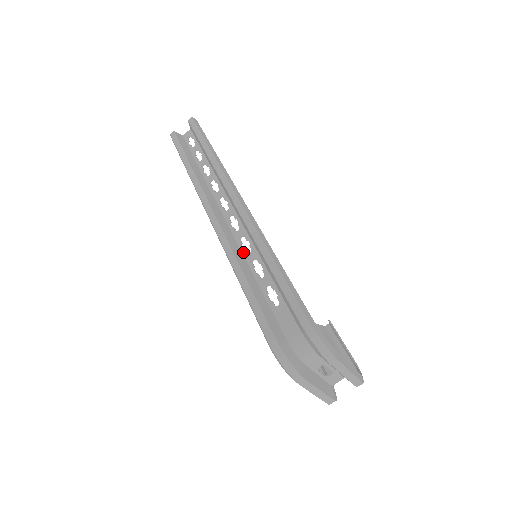
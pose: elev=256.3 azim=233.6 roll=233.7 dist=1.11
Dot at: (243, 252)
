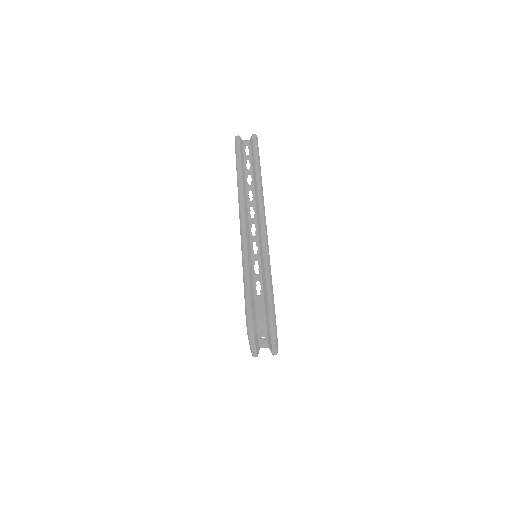
Dot at: (252, 252)
